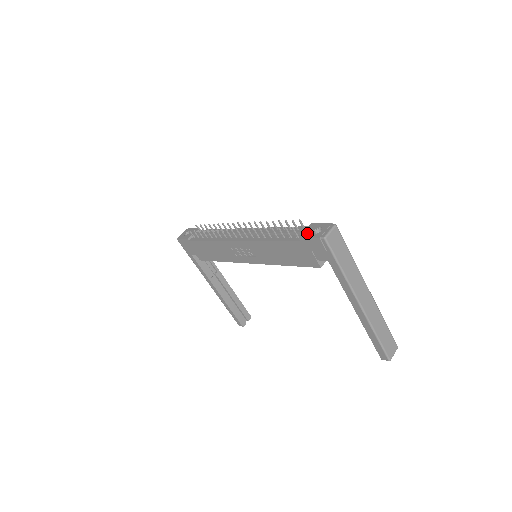
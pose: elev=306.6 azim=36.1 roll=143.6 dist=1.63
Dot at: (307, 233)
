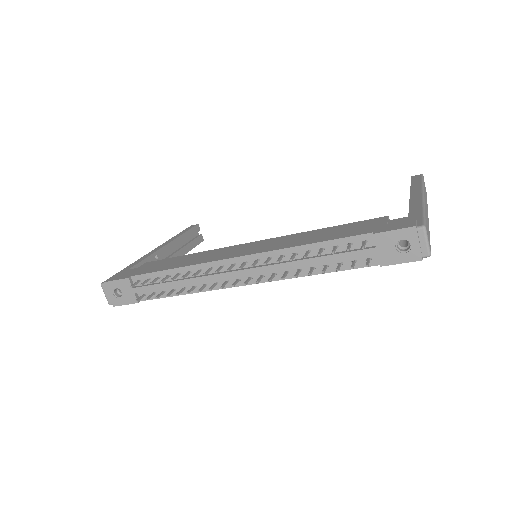
Dot at: (388, 255)
